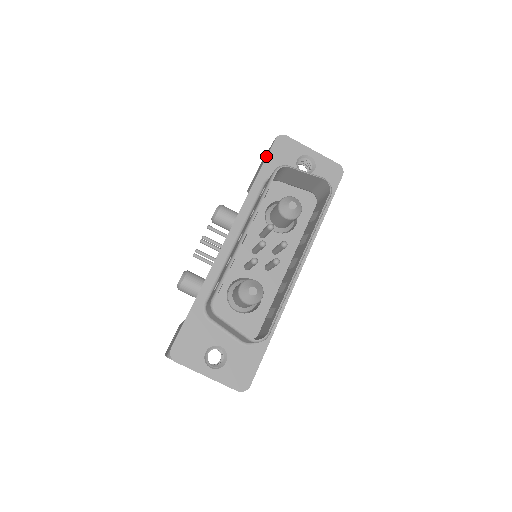
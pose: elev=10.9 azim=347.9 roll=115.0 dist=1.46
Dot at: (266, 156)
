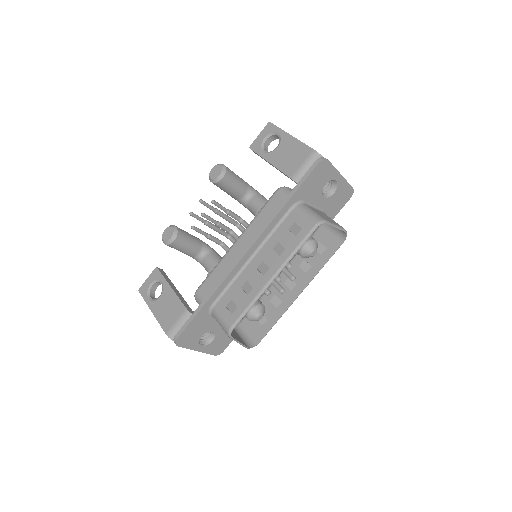
Dot at: (300, 168)
